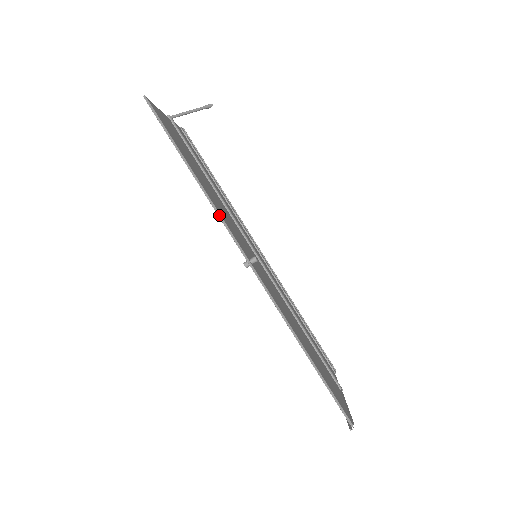
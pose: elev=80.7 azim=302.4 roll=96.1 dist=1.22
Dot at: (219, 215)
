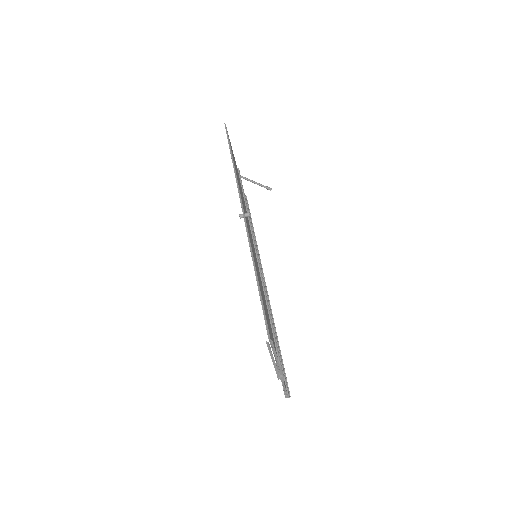
Dot at: (237, 181)
